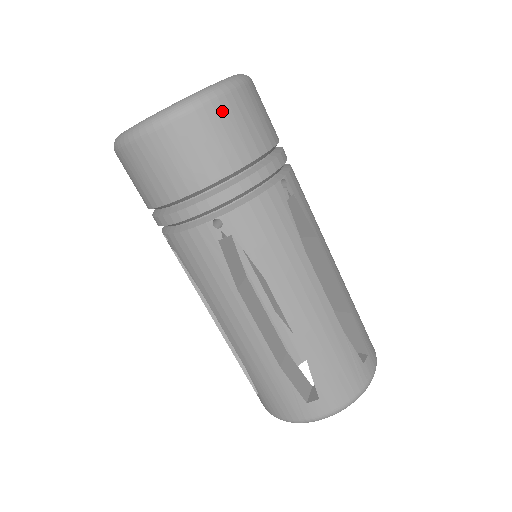
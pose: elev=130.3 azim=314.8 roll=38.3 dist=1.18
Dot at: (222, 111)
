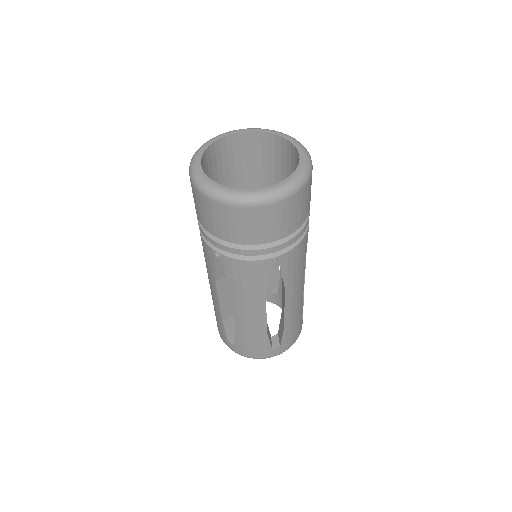
Dot at: (249, 214)
